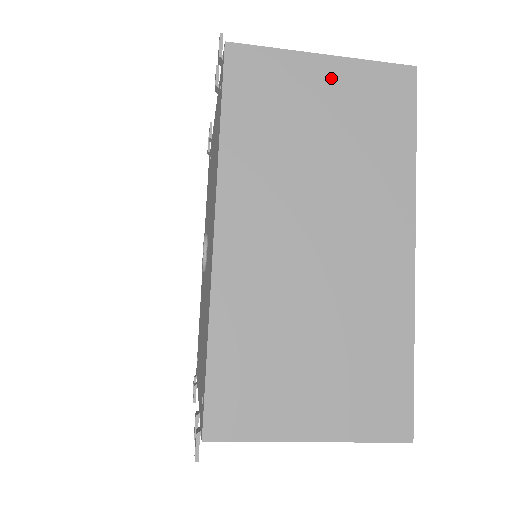
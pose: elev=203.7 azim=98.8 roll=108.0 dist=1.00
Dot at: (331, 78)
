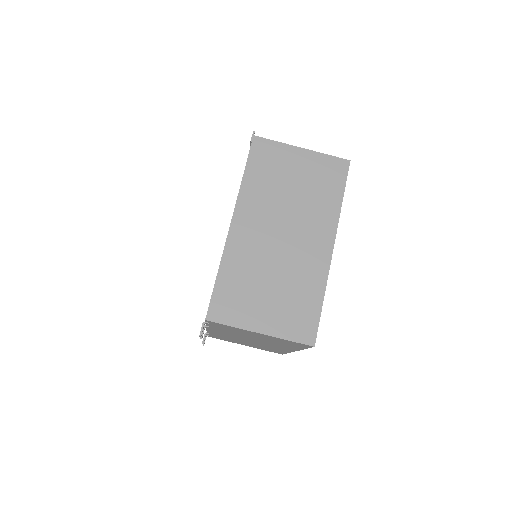
Dot at: (304, 159)
